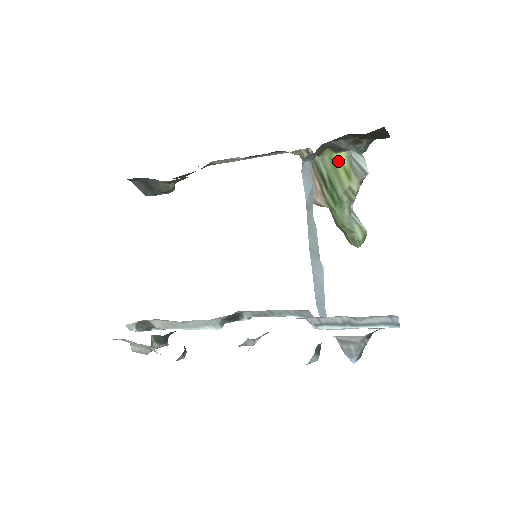
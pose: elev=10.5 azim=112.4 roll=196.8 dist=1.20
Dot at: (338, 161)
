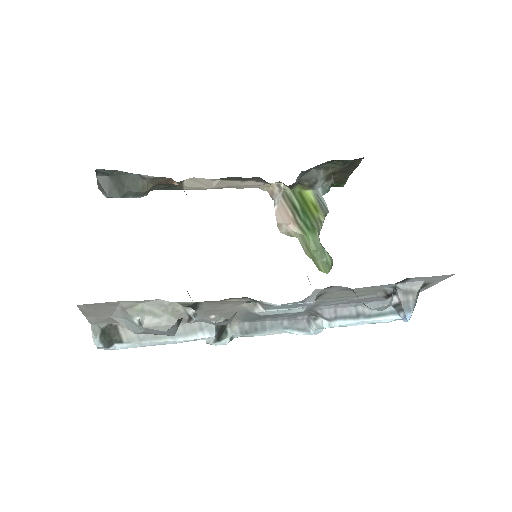
Dot at: (306, 197)
